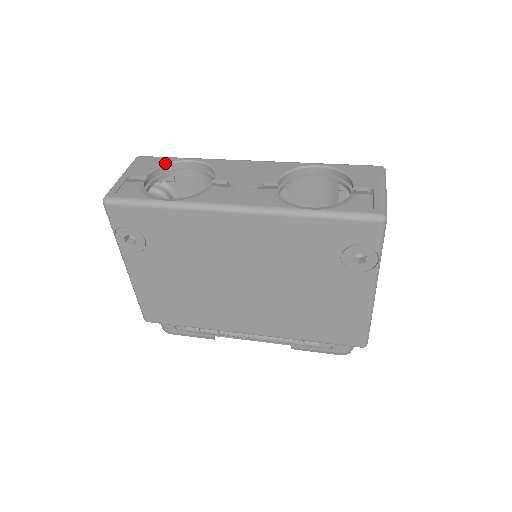
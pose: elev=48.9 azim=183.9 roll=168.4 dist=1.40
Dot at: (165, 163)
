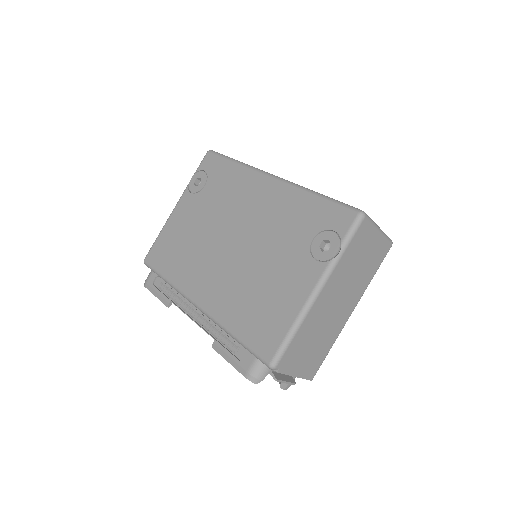
Dot at: occluded
